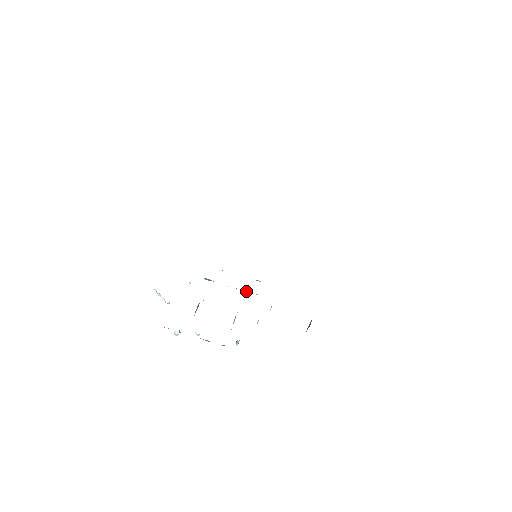
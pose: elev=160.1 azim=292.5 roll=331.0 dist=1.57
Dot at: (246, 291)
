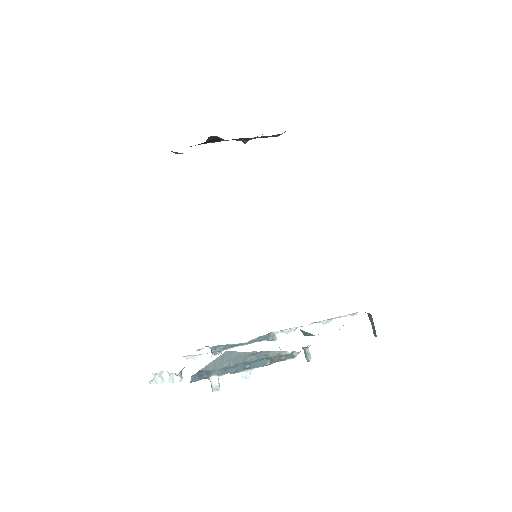
Dot at: (273, 337)
